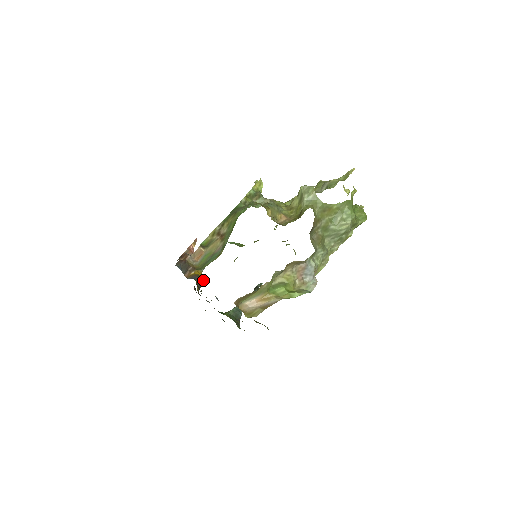
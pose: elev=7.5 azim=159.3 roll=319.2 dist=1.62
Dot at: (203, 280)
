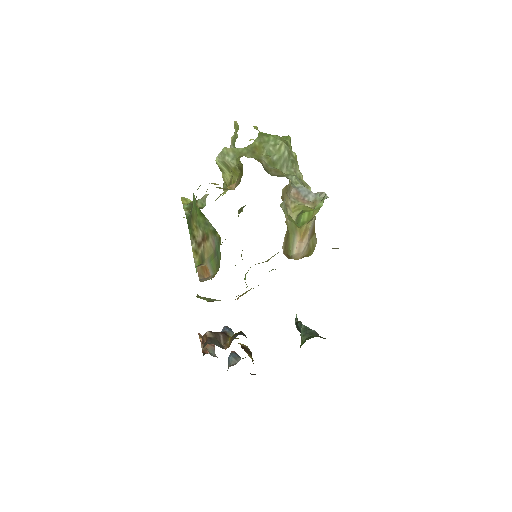
Dot at: (246, 347)
